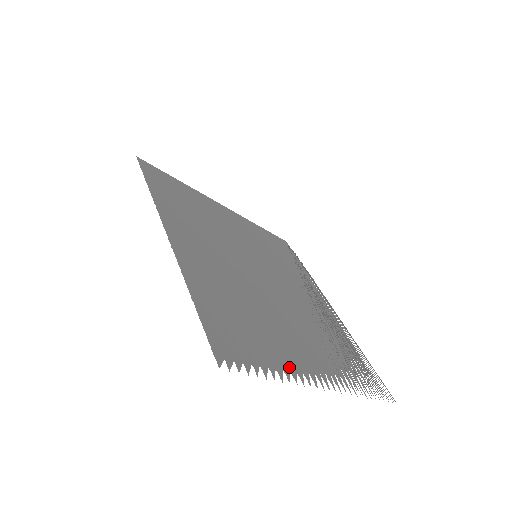
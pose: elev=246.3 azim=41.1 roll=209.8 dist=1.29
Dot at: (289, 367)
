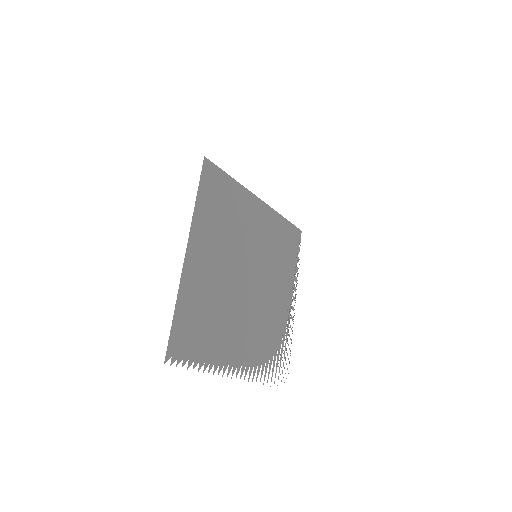
Dot at: (216, 360)
